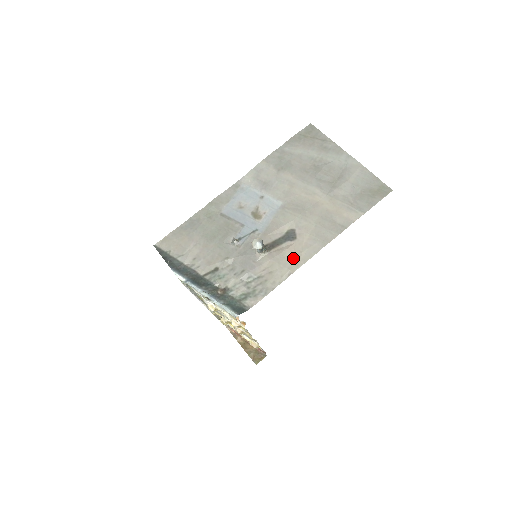
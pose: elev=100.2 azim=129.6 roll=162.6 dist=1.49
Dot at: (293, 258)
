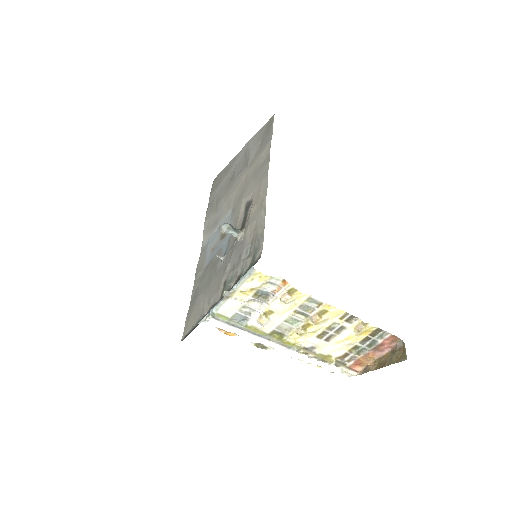
Dot at: (258, 205)
